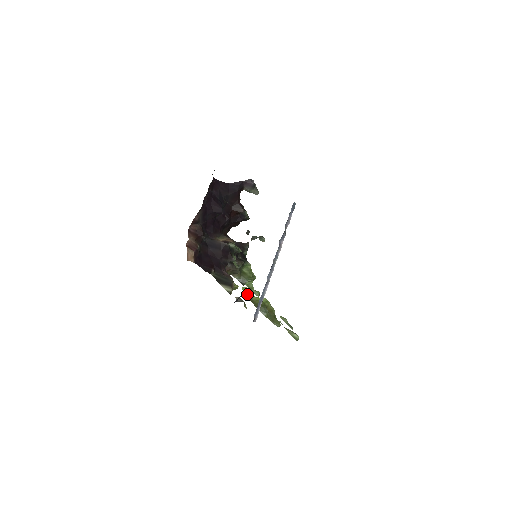
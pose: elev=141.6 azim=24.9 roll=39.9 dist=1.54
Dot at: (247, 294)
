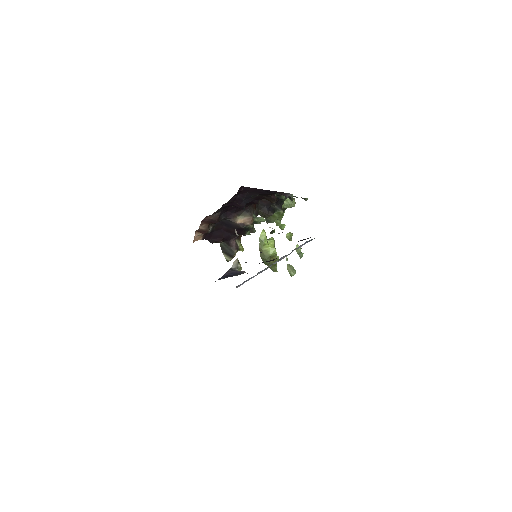
Dot at: (260, 241)
